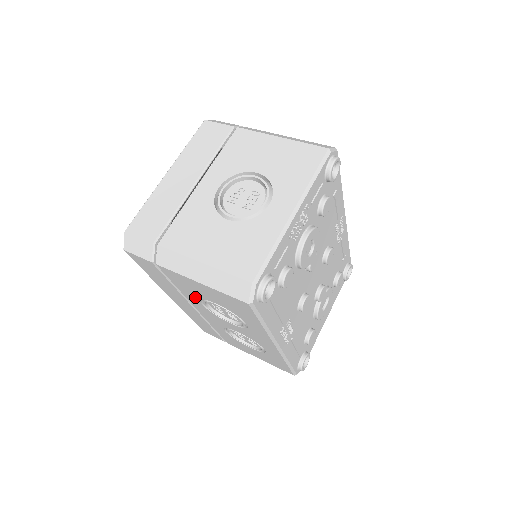
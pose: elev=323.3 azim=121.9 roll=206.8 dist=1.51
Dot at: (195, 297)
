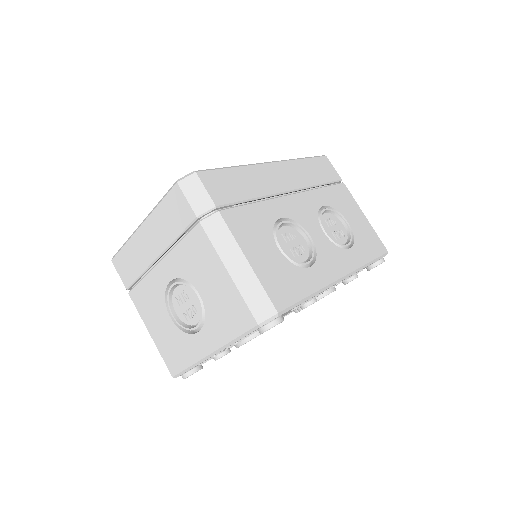
Dot at: occluded
